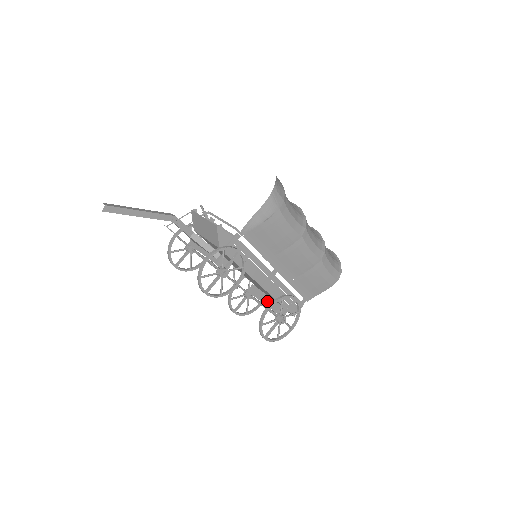
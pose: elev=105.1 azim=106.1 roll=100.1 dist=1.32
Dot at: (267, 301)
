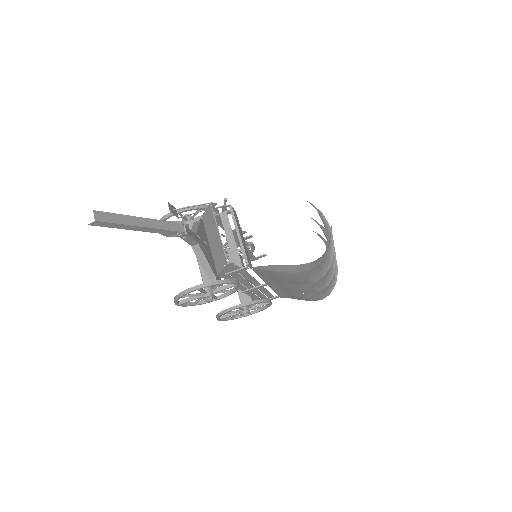
Dot at: occluded
